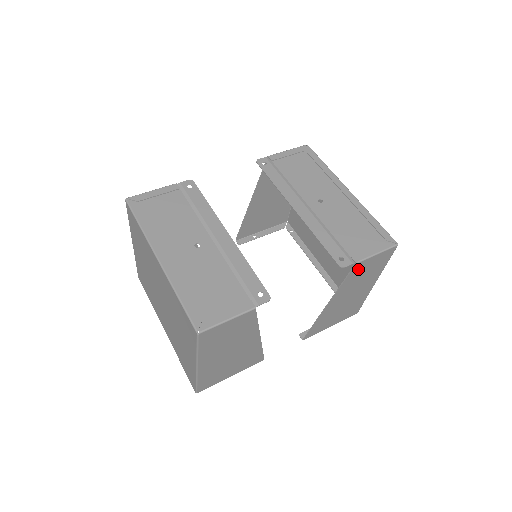
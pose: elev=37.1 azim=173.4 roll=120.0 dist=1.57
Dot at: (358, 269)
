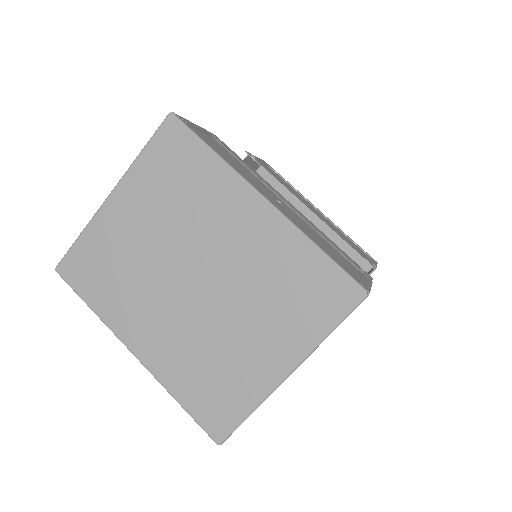
Dot at: occluded
